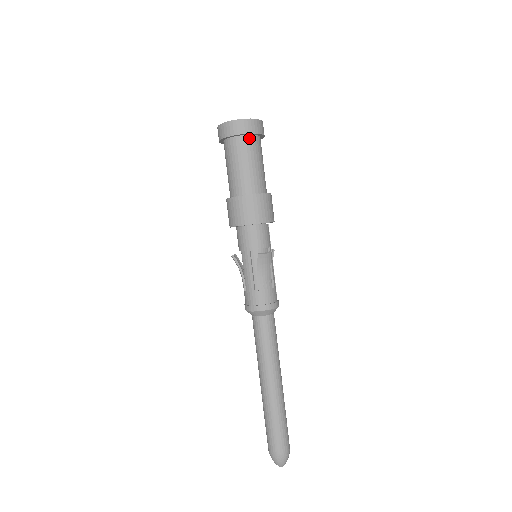
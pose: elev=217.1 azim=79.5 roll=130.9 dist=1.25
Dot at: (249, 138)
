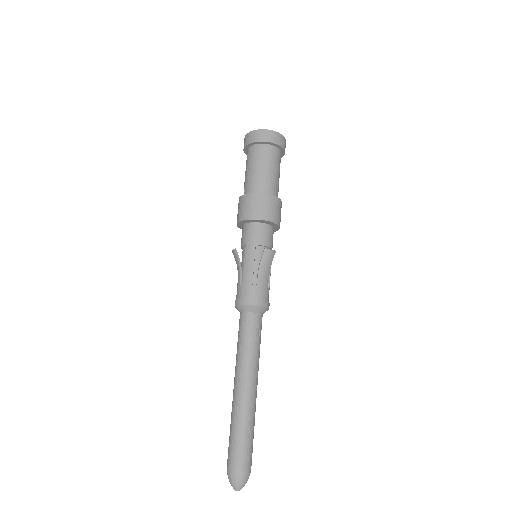
Dot at: (275, 149)
